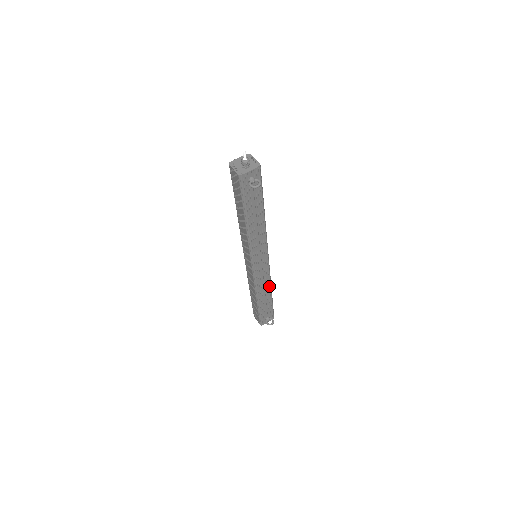
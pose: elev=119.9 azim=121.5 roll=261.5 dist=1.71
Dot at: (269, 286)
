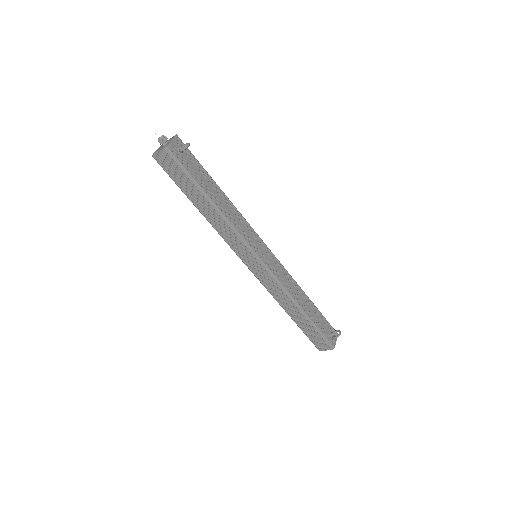
Dot at: (297, 286)
